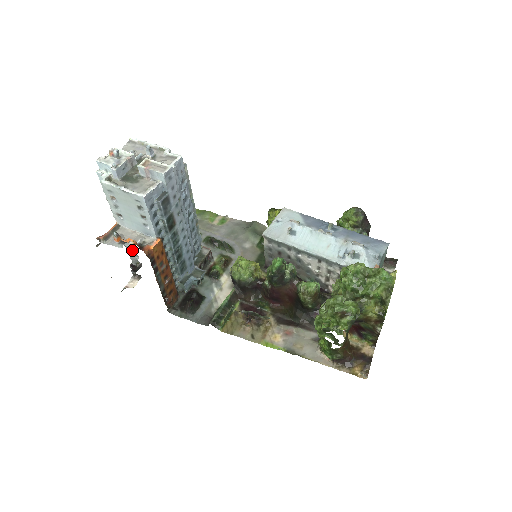
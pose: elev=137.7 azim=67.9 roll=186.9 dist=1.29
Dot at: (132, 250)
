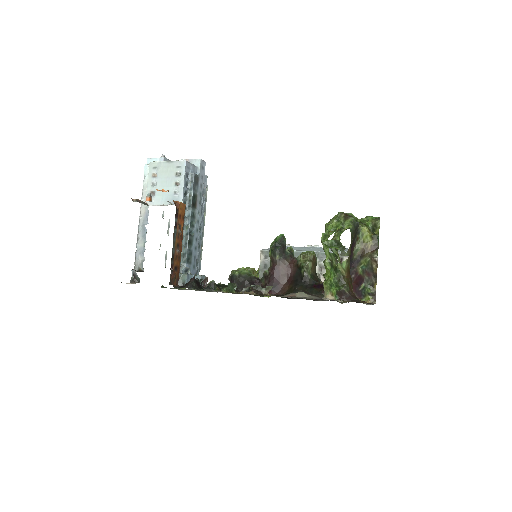
Dot at: (142, 250)
